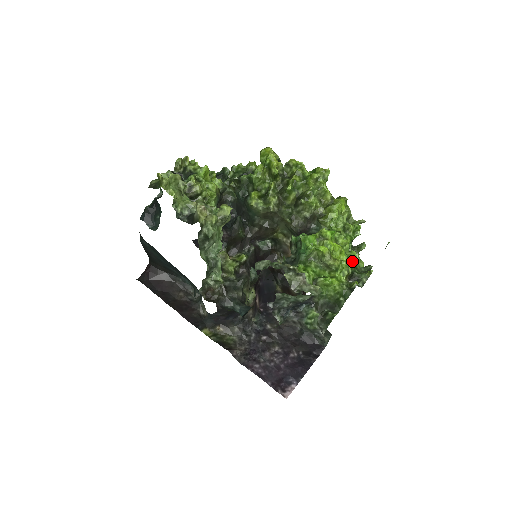
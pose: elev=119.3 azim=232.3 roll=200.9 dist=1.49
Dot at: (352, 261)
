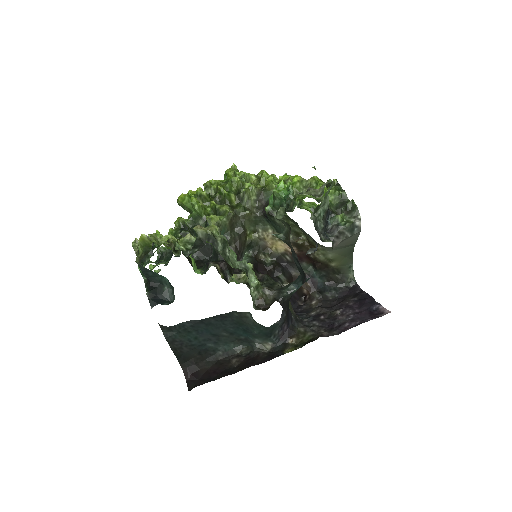
Dot at: occluded
